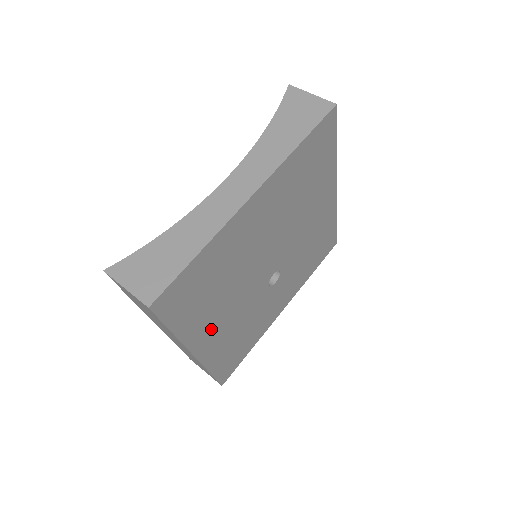
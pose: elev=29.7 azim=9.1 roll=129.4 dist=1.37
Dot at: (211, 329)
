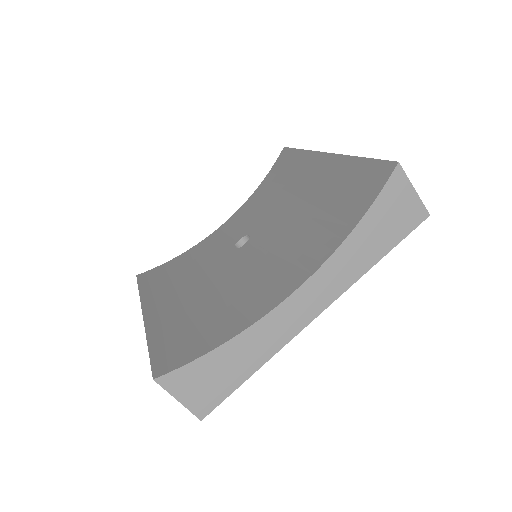
Dot at: occluded
